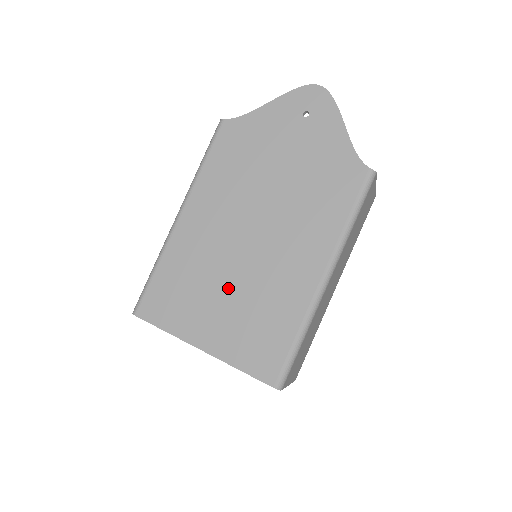
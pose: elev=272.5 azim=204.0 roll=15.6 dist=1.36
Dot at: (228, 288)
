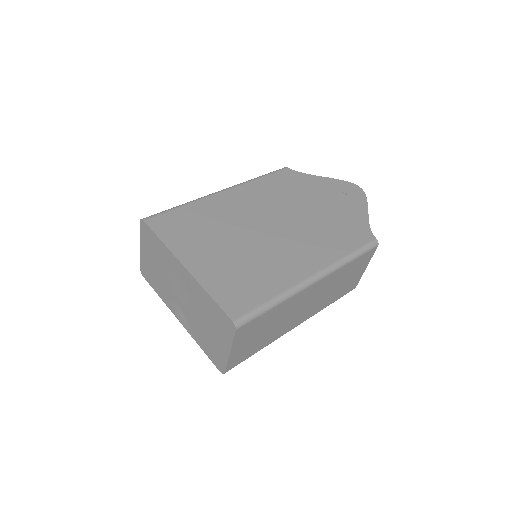
Dot at: (234, 244)
